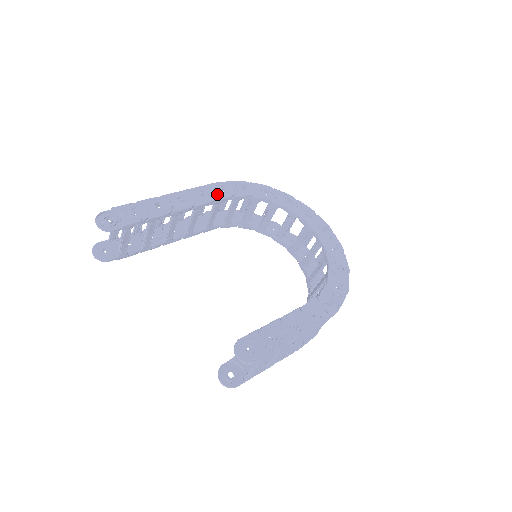
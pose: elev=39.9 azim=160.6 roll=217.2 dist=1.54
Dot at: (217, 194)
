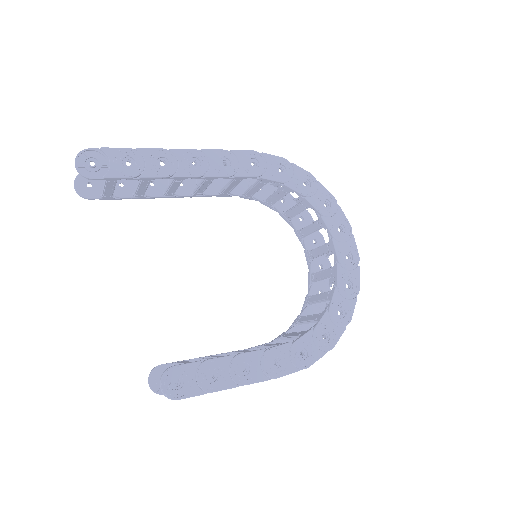
Dot at: (242, 167)
